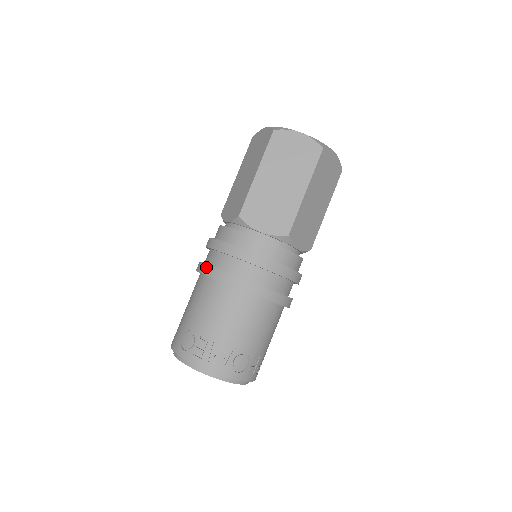
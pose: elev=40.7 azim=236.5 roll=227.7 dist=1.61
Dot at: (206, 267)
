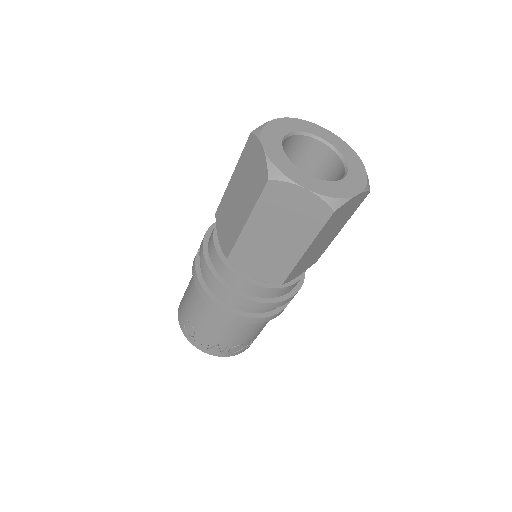
Dot at: (198, 285)
